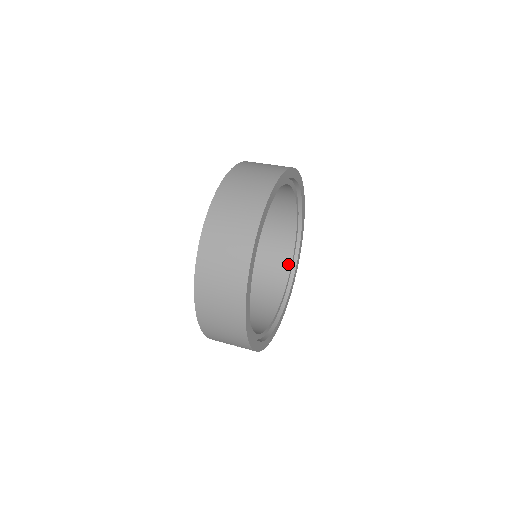
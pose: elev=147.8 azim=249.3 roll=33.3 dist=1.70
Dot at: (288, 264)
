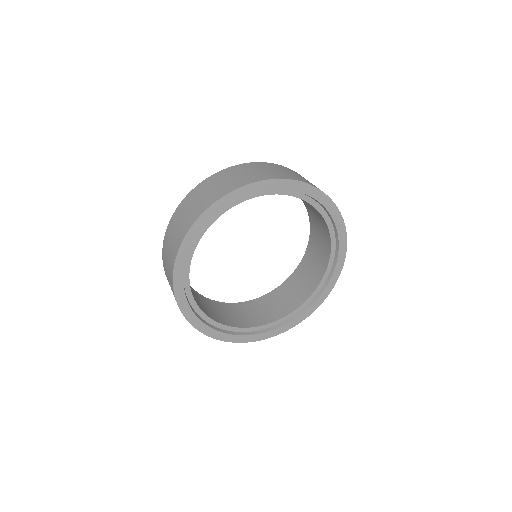
Dot at: (283, 314)
